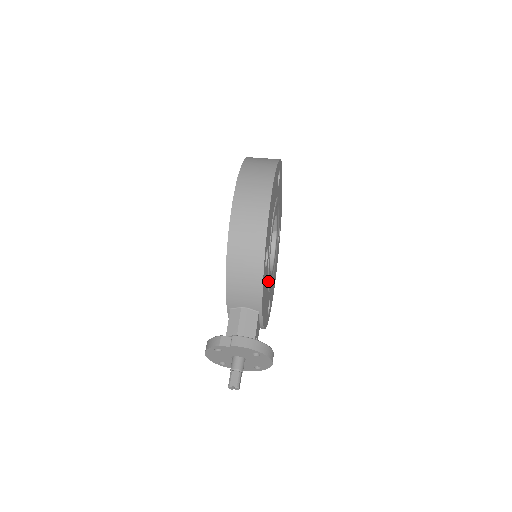
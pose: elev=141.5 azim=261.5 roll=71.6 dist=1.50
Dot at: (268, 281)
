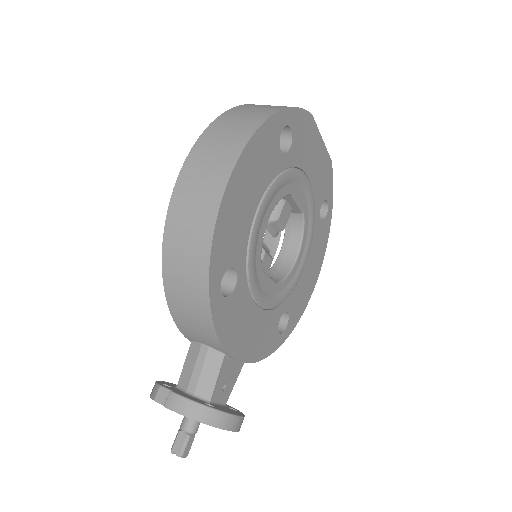
Dot at: (257, 302)
